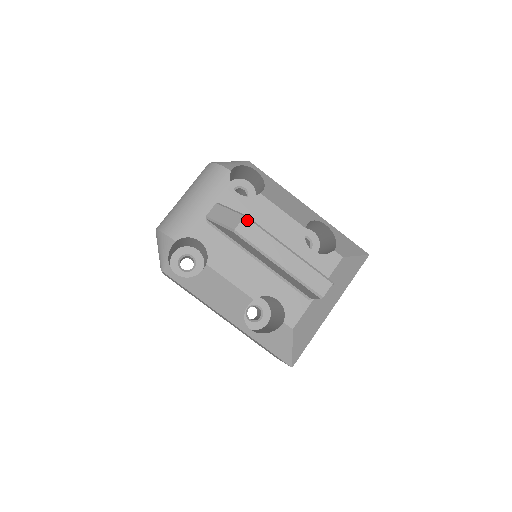
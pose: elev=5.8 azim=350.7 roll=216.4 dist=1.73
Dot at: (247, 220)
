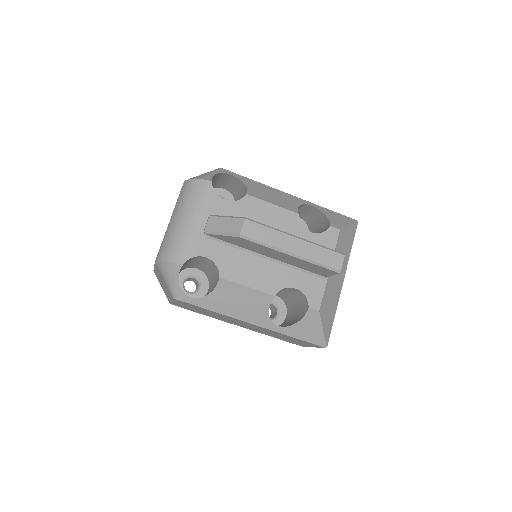
Dot at: (248, 221)
